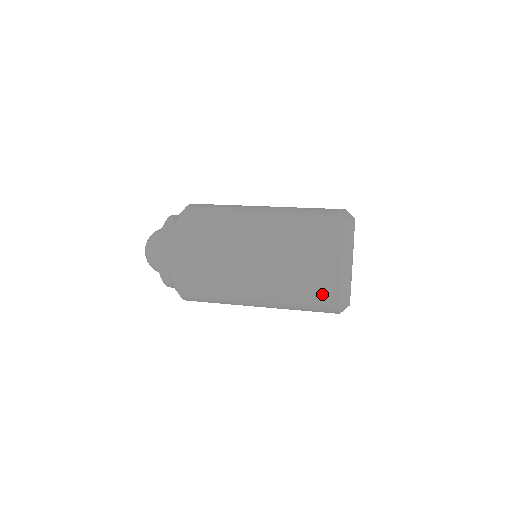
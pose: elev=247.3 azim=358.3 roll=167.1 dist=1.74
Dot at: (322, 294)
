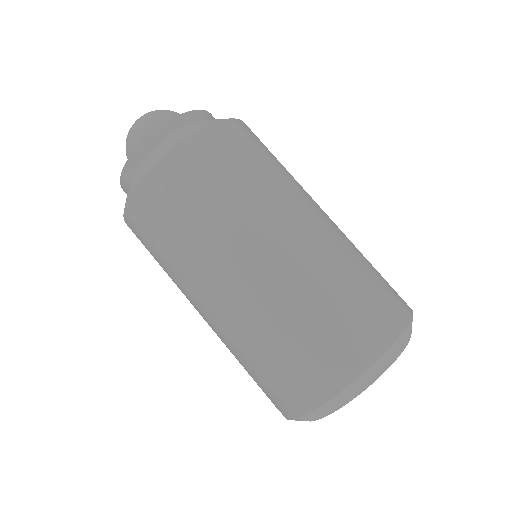
Dot at: (329, 360)
